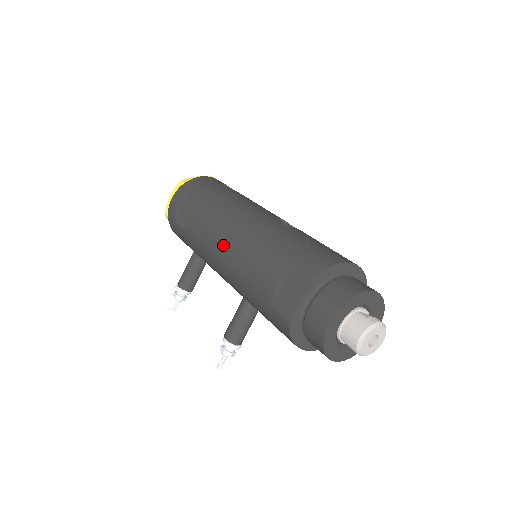
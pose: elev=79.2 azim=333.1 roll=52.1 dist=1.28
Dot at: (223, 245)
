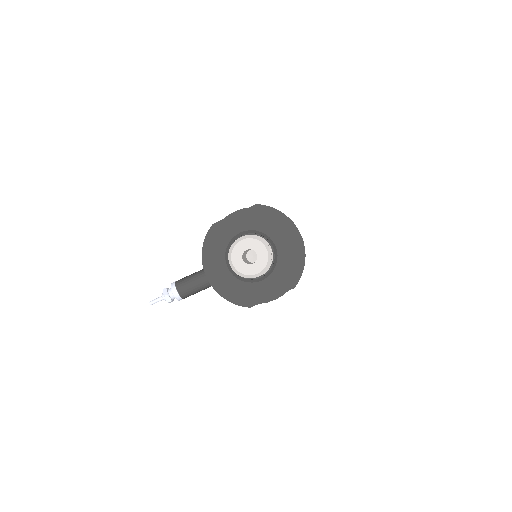
Dot at: occluded
